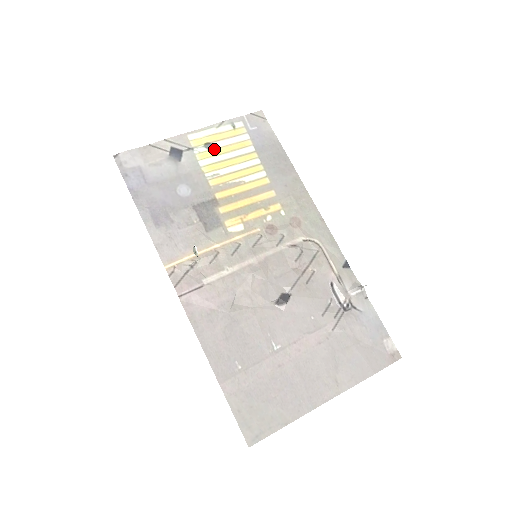
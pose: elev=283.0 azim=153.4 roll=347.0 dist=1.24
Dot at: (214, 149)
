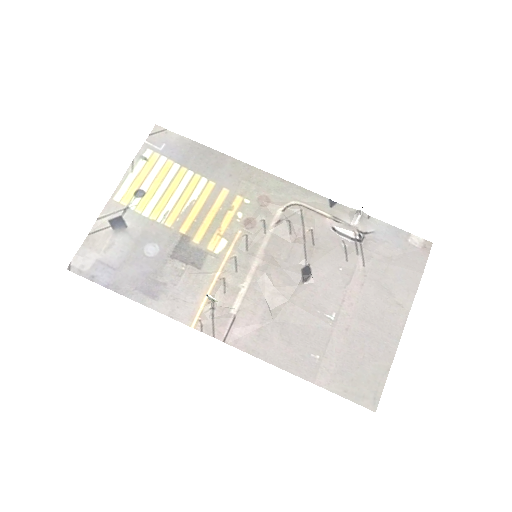
Dot at: (146, 193)
